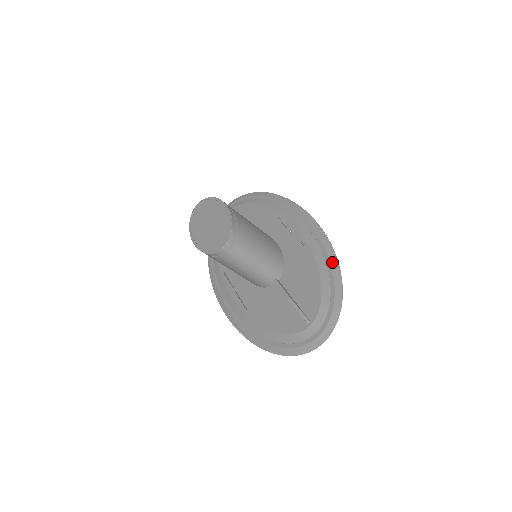
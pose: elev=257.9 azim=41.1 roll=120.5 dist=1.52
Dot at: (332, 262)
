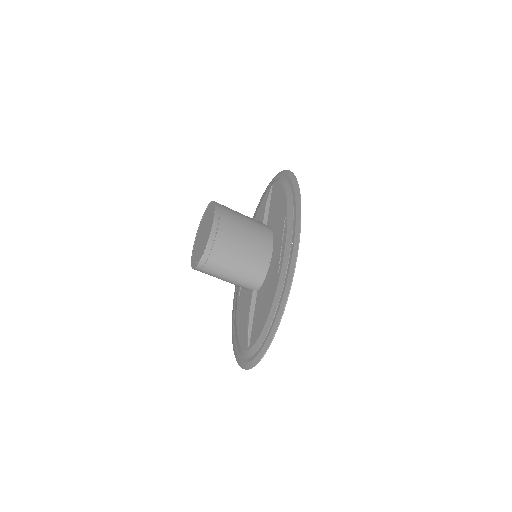
Dot at: (281, 306)
